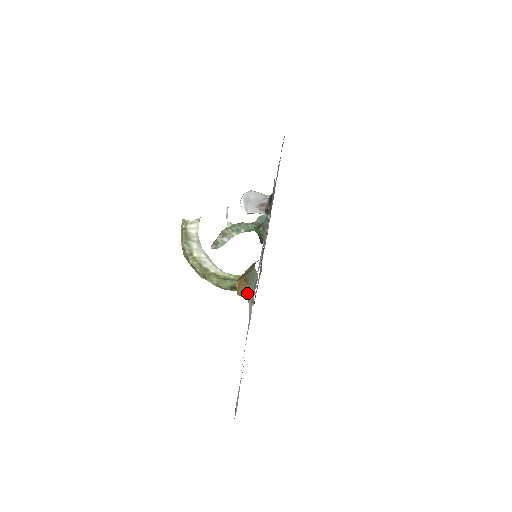
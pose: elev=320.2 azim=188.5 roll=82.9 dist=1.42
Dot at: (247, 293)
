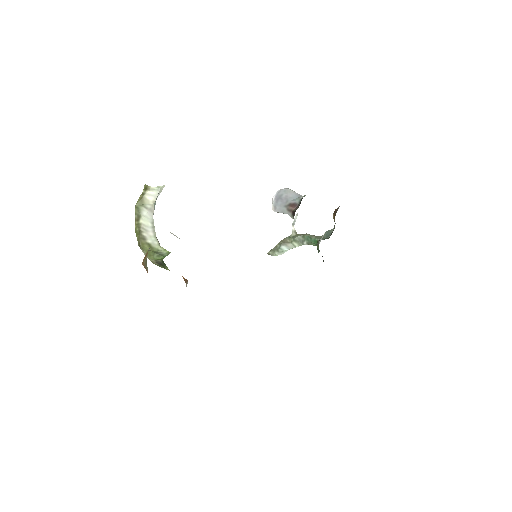
Dot at: (146, 265)
